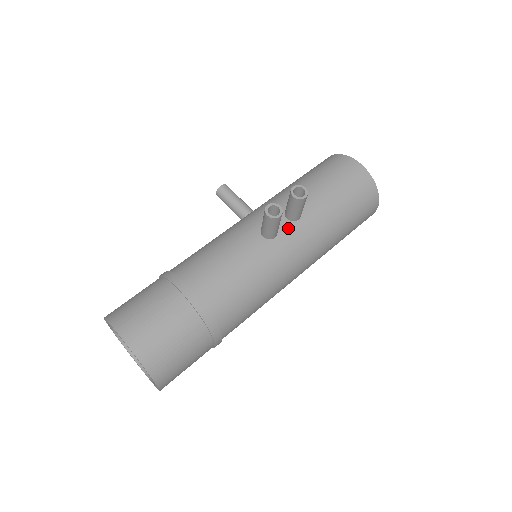
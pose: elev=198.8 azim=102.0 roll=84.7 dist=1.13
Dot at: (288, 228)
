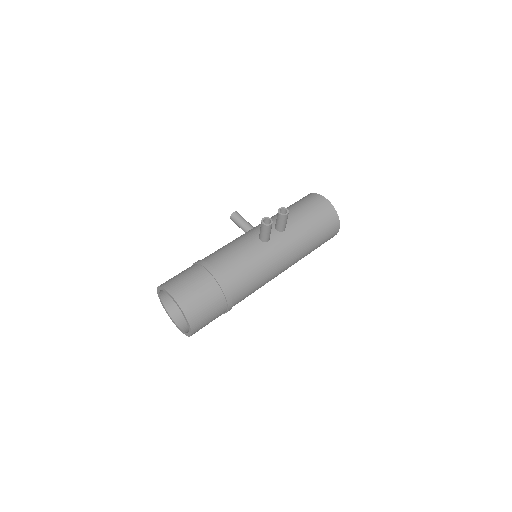
Dot at: (277, 236)
